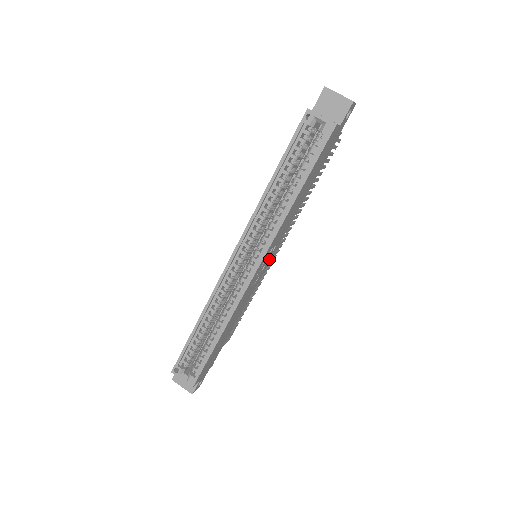
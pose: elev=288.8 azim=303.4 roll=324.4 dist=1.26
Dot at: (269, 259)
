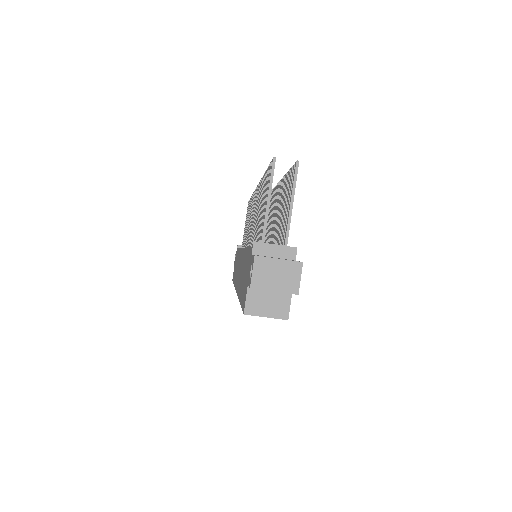
Dot at: occluded
